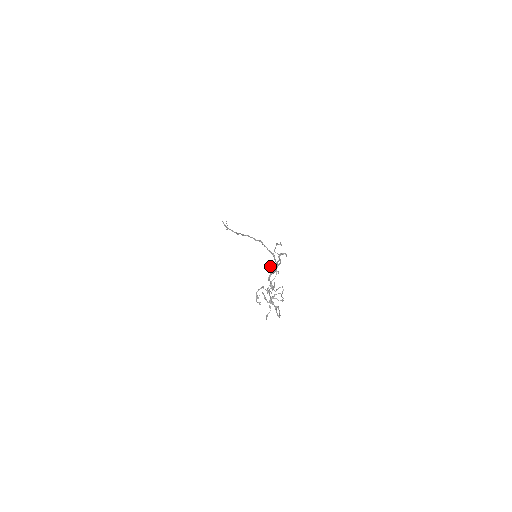
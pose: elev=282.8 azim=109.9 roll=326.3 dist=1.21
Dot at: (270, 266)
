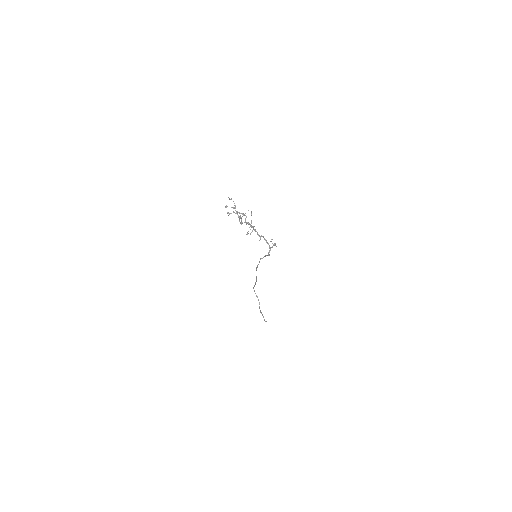
Dot at: (251, 221)
